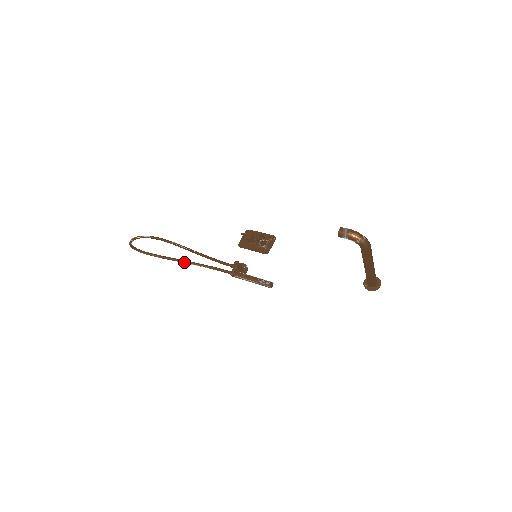
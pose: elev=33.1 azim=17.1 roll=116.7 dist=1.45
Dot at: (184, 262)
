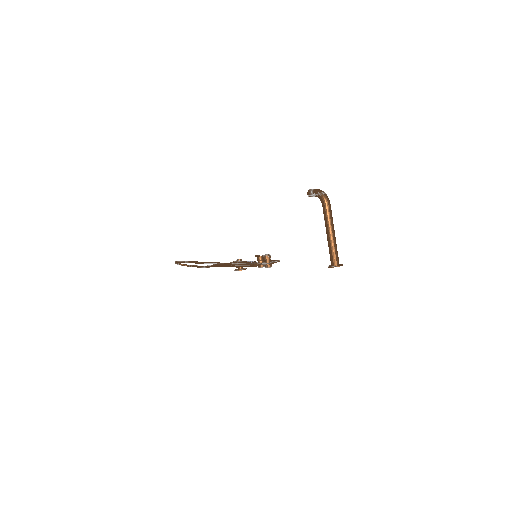
Dot at: (204, 262)
